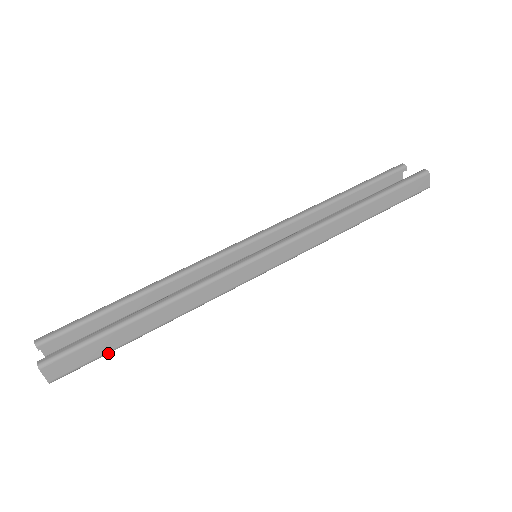
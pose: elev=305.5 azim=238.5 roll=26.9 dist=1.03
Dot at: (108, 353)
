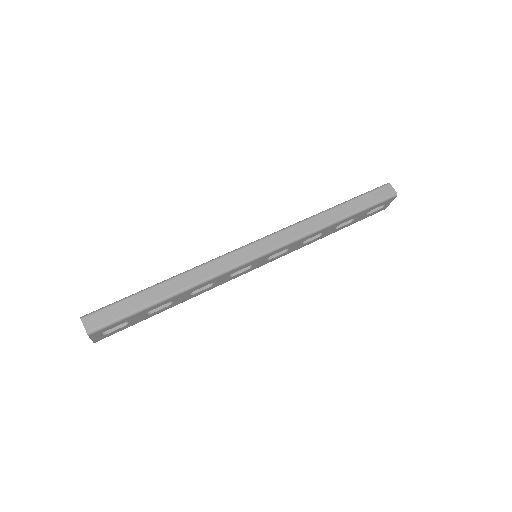
Dot at: (133, 313)
